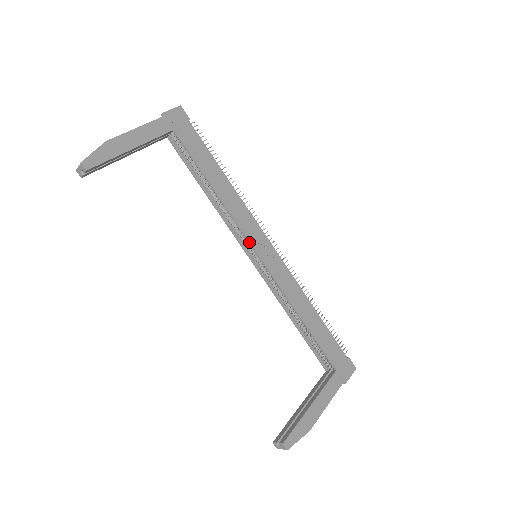
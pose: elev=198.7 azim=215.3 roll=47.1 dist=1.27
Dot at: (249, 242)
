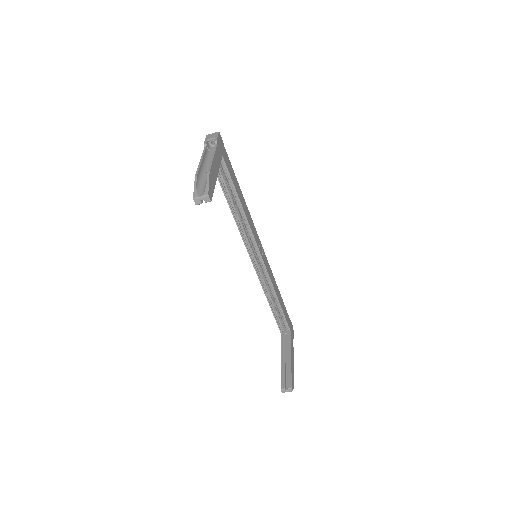
Dot at: (257, 246)
